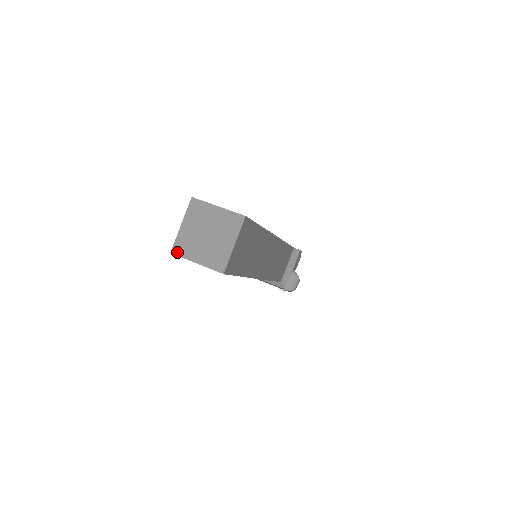
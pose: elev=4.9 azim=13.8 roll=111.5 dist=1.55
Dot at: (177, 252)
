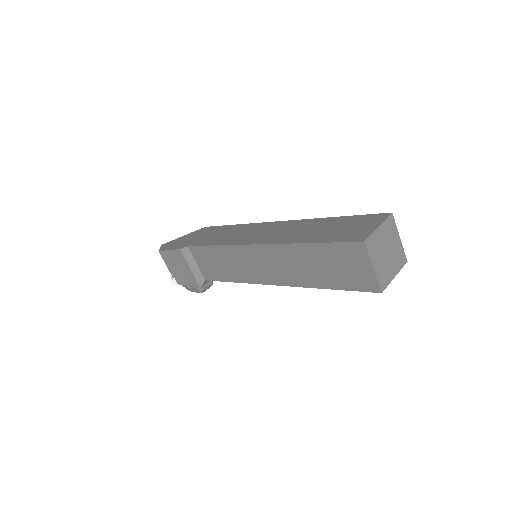
Dot at: (368, 246)
